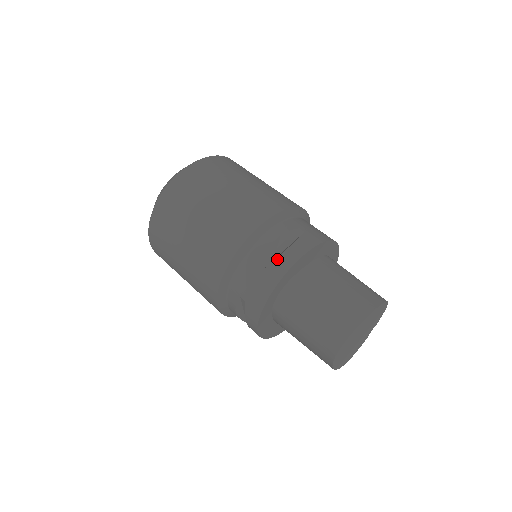
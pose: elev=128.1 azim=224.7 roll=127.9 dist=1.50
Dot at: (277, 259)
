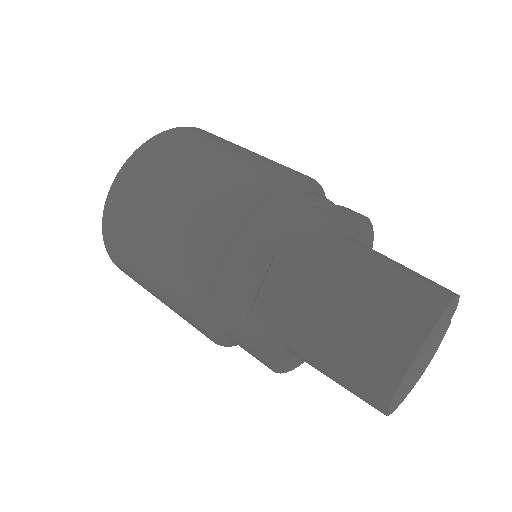
Dot at: (252, 309)
